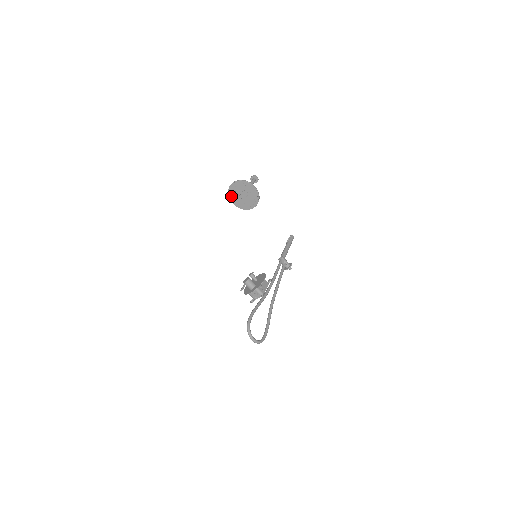
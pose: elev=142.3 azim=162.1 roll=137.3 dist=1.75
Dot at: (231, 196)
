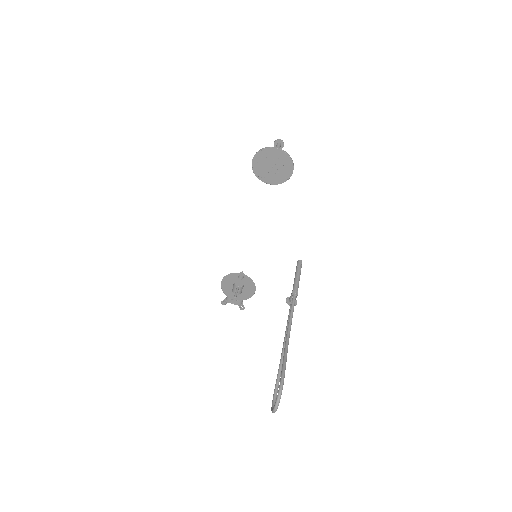
Dot at: (260, 155)
